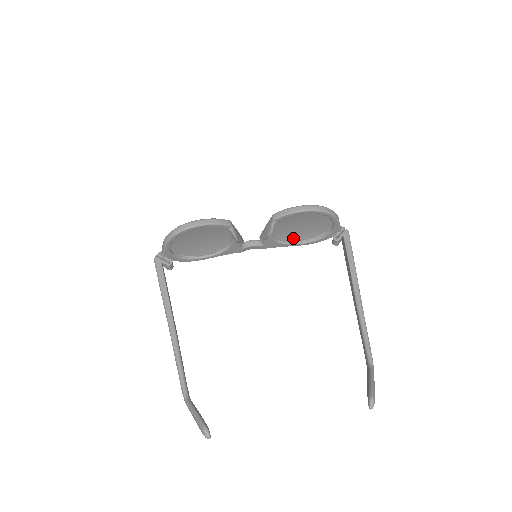
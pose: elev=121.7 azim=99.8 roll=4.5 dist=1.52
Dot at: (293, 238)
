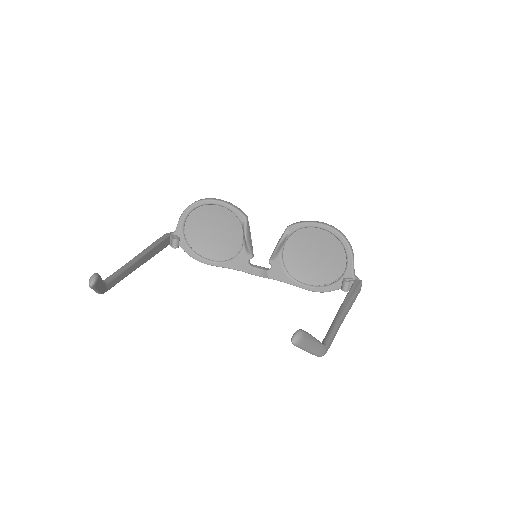
Dot at: (303, 277)
